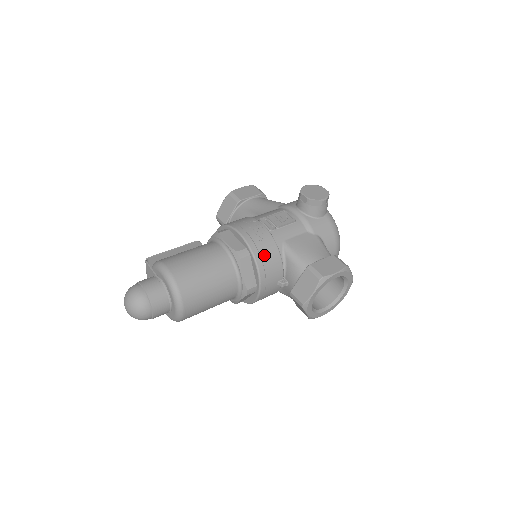
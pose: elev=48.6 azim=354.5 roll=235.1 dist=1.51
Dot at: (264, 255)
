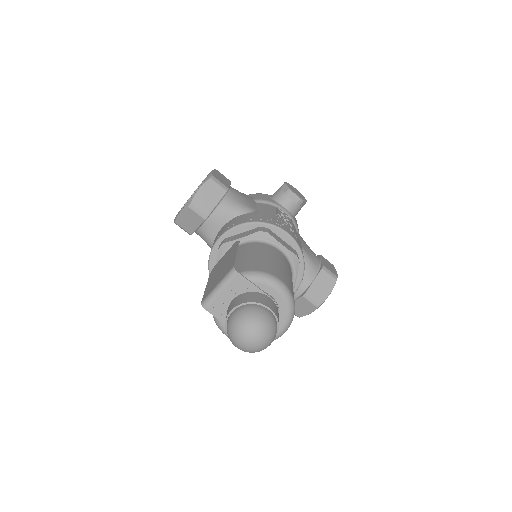
Dot at: occluded
